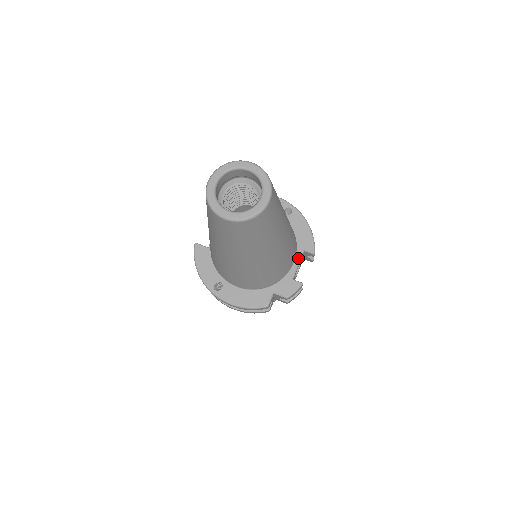
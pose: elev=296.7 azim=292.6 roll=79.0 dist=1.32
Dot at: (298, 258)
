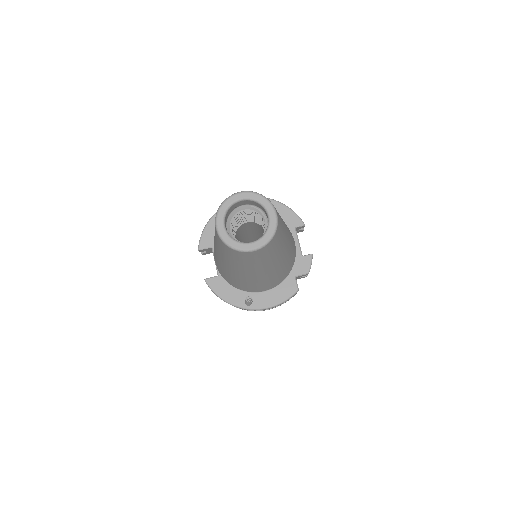
Dot at: (295, 237)
